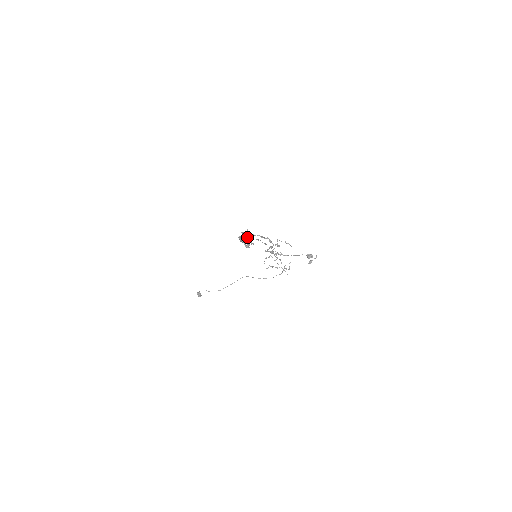
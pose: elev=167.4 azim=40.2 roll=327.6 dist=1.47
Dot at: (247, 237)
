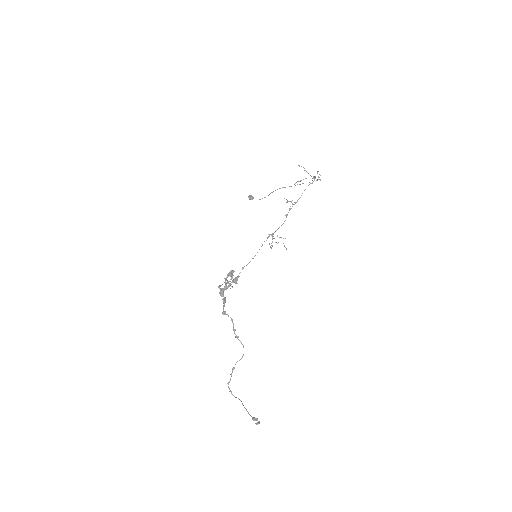
Dot at: occluded
